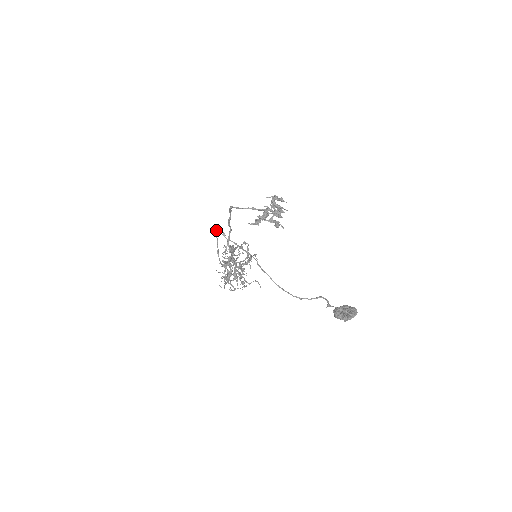
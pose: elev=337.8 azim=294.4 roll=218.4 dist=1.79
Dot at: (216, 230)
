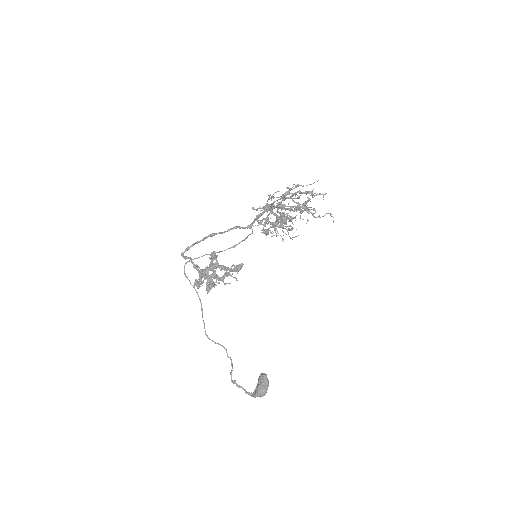
Dot at: occluded
